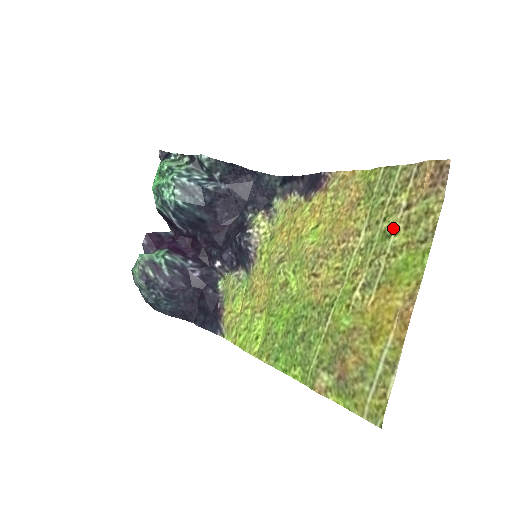
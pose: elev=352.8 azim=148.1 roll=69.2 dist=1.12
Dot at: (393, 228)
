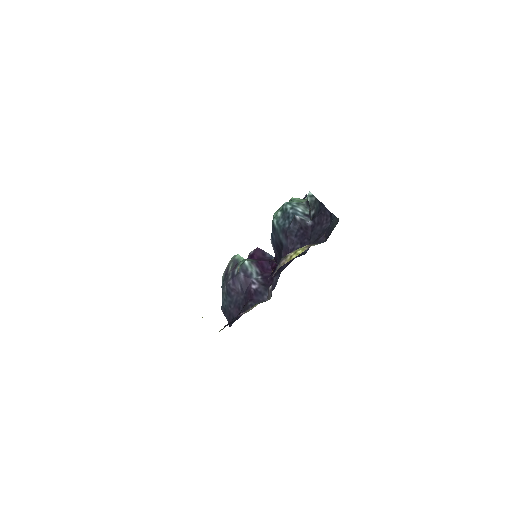
Dot at: occluded
